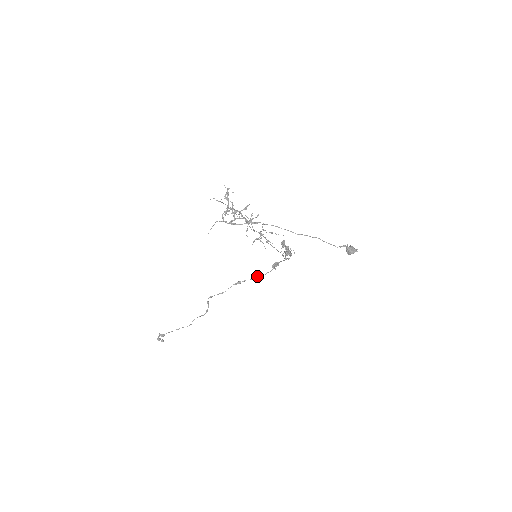
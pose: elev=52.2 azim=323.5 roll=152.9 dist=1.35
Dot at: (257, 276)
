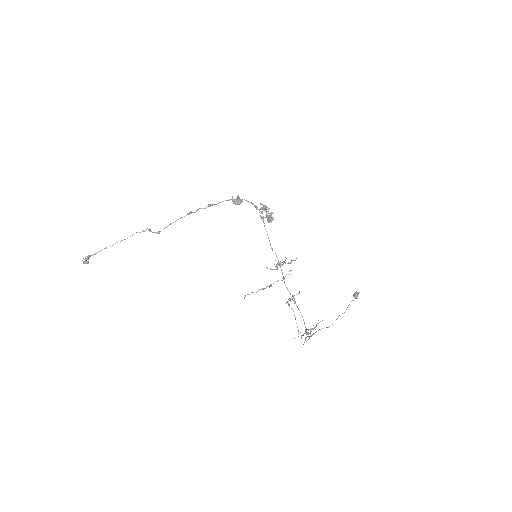
Dot at: occluded
